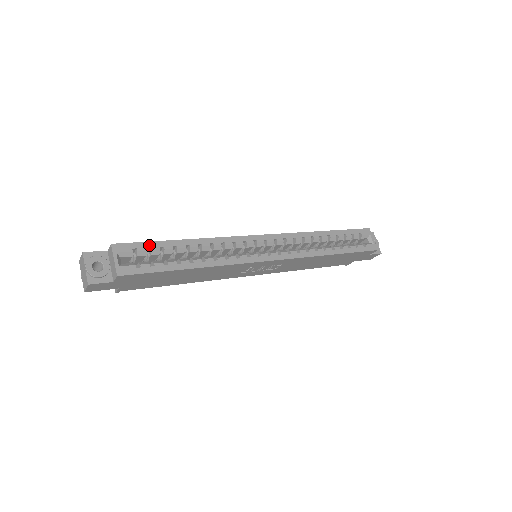
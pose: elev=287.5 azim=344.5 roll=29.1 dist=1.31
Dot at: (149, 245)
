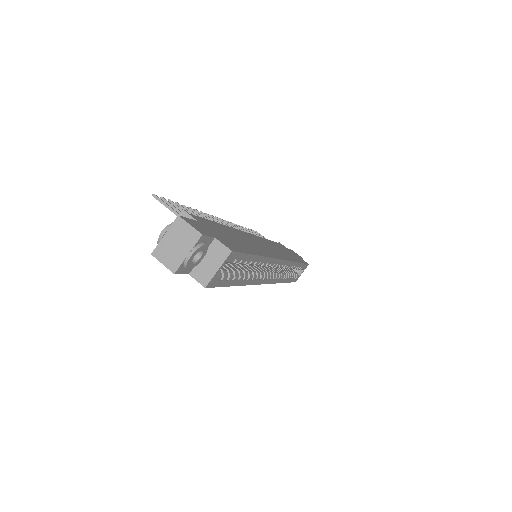
Dot at: (244, 257)
